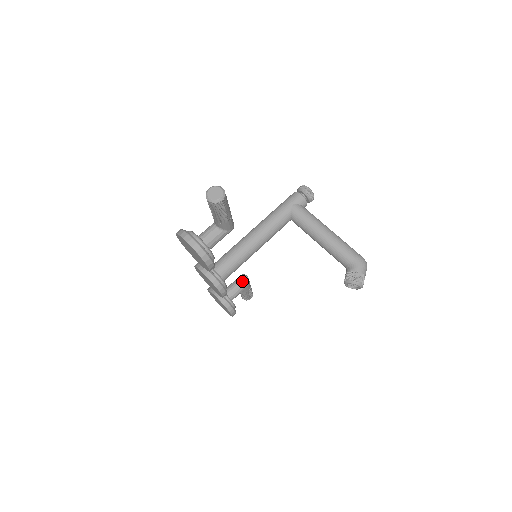
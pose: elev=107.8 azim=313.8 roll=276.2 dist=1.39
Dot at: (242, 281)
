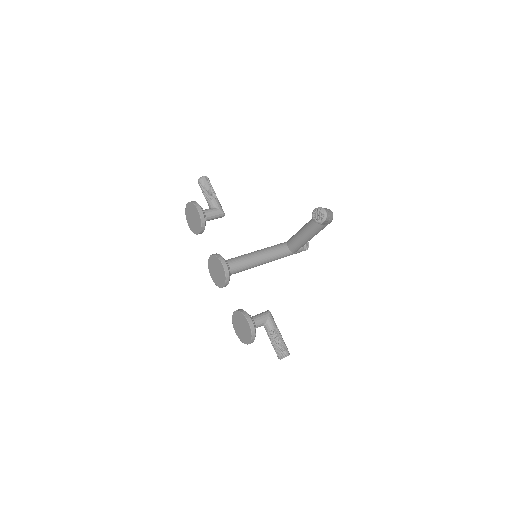
Dot at: (263, 312)
